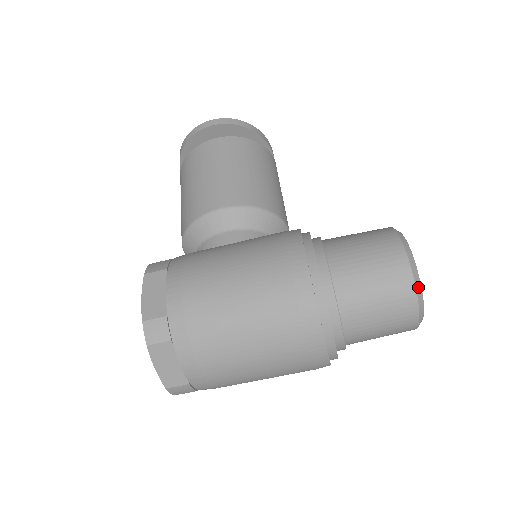
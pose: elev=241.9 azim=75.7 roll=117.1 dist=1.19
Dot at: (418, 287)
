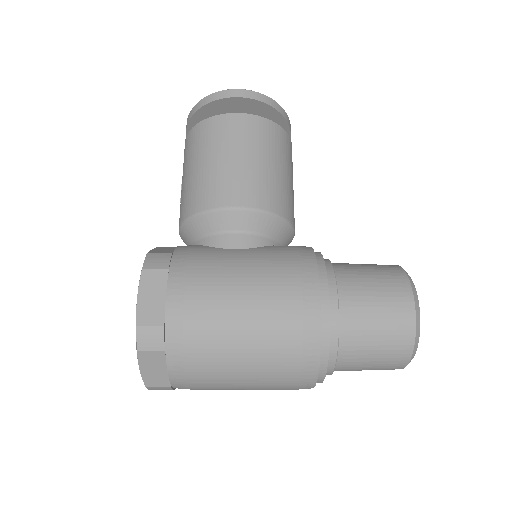
Dot at: (416, 342)
